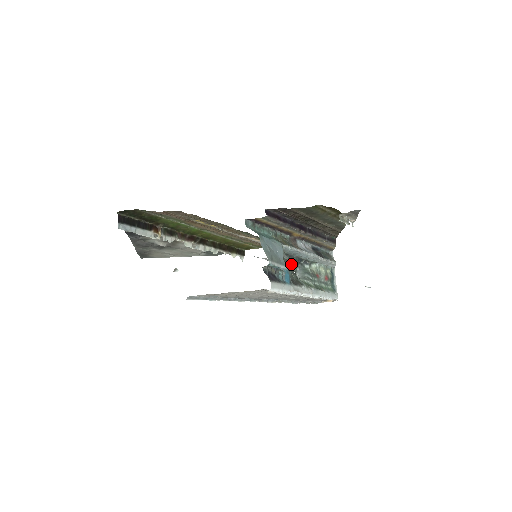
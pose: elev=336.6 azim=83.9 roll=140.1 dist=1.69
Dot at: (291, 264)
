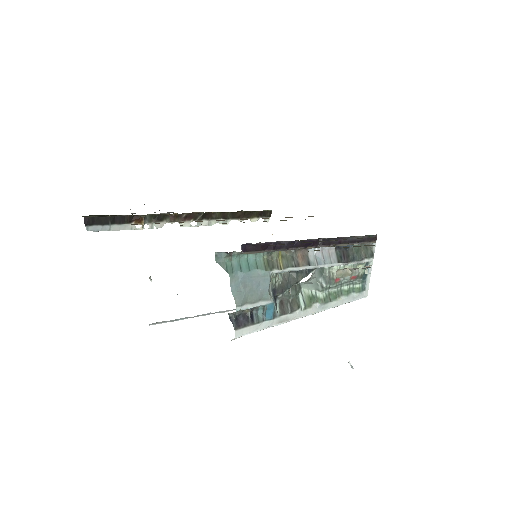
Dot at: (291, 280)
